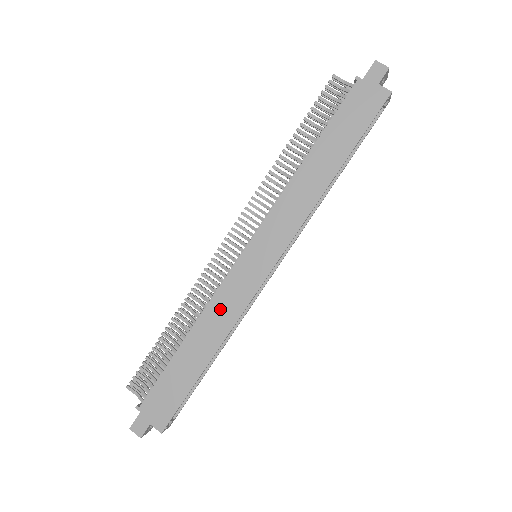
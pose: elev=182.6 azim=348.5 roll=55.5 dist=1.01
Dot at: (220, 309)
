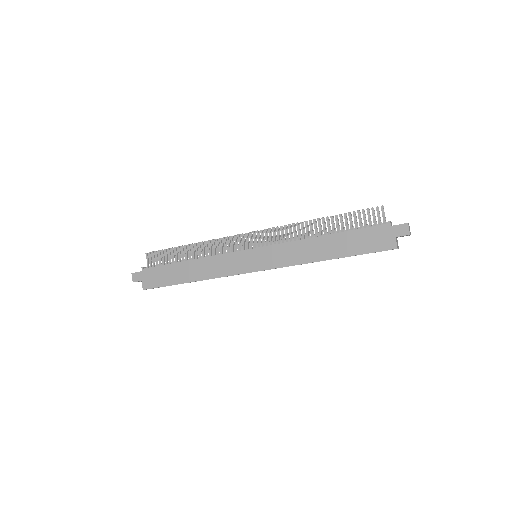
Dot at: (215, 264)
